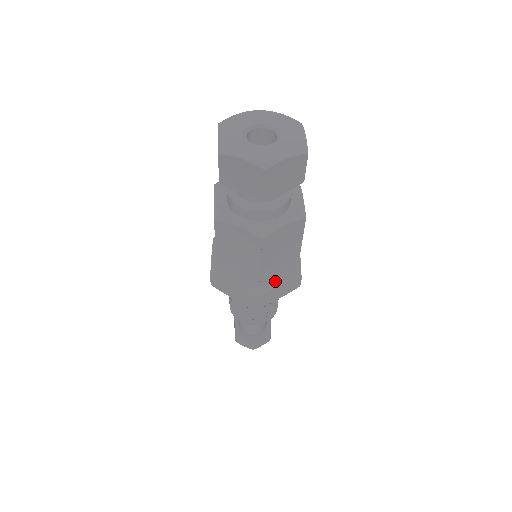
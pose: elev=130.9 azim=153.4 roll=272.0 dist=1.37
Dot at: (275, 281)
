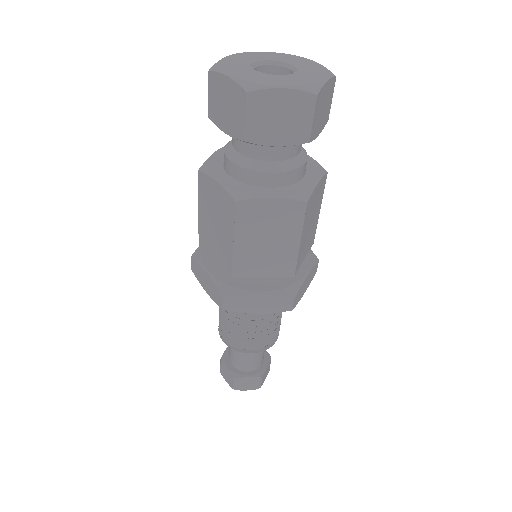
Dot at: (258, 286)
